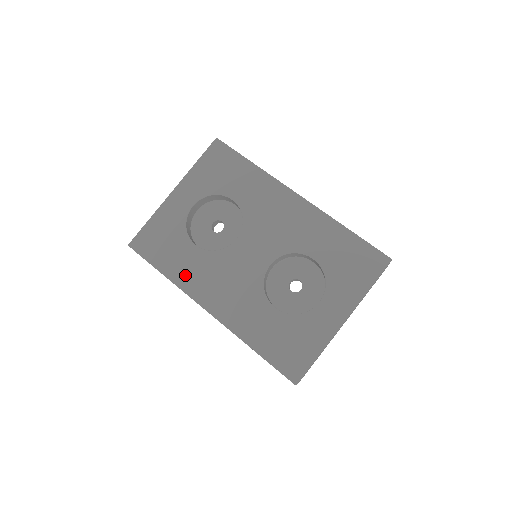
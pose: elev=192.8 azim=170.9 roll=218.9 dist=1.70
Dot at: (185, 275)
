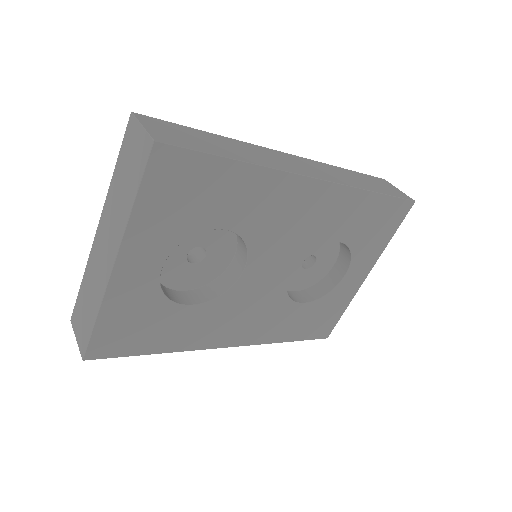
Dot at: (190, 338)
